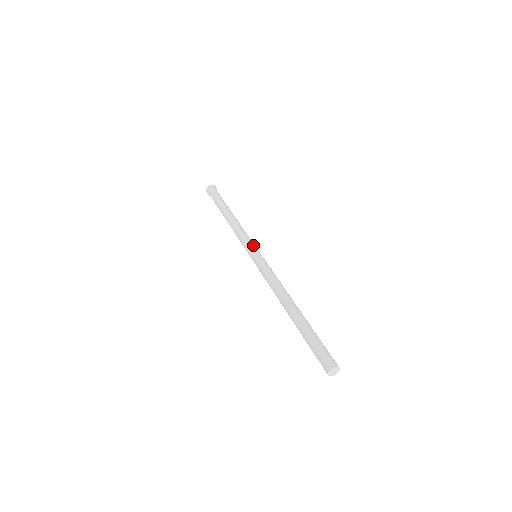
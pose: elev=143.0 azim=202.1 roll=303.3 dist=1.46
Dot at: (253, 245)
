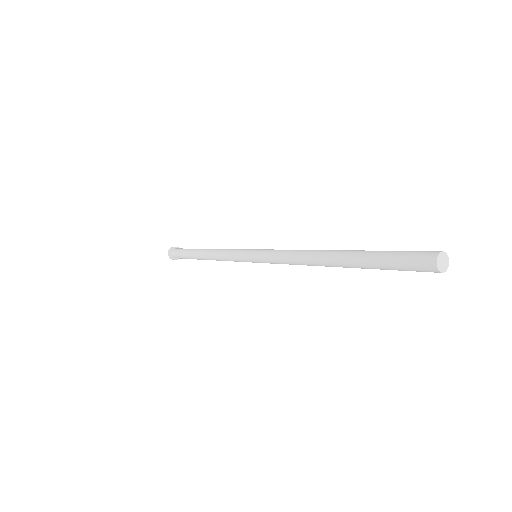
Dot at: (244, 250)
